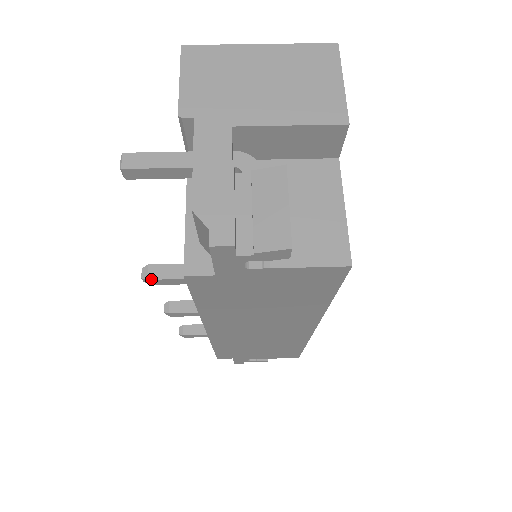
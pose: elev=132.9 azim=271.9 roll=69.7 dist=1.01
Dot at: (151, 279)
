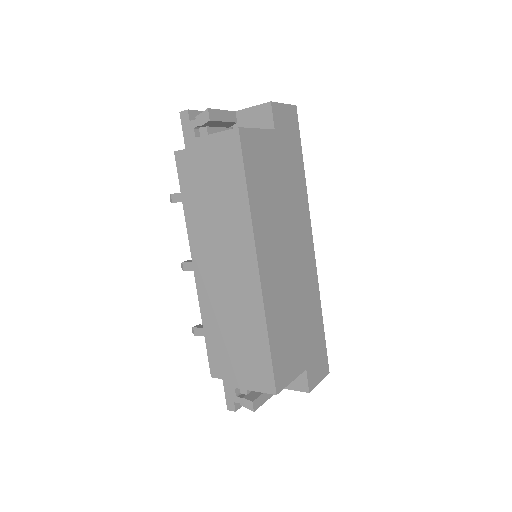
Dot at: (172, 194)
